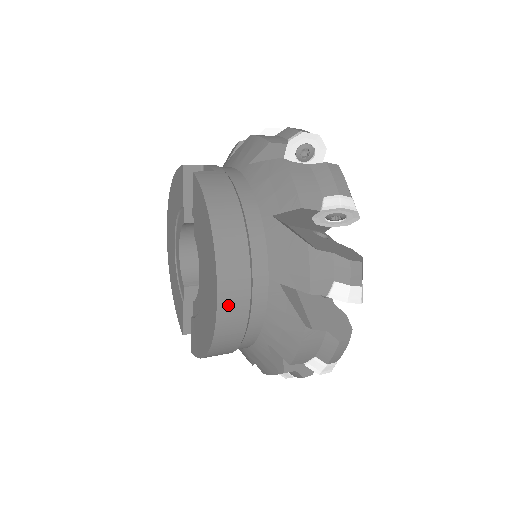
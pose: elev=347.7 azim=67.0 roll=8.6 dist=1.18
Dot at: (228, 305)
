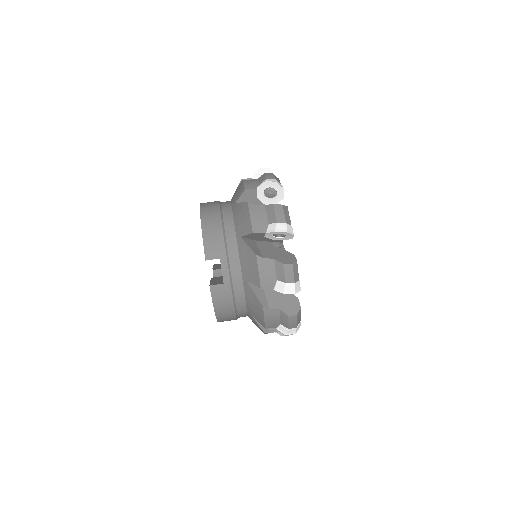
Dot at: occluded
